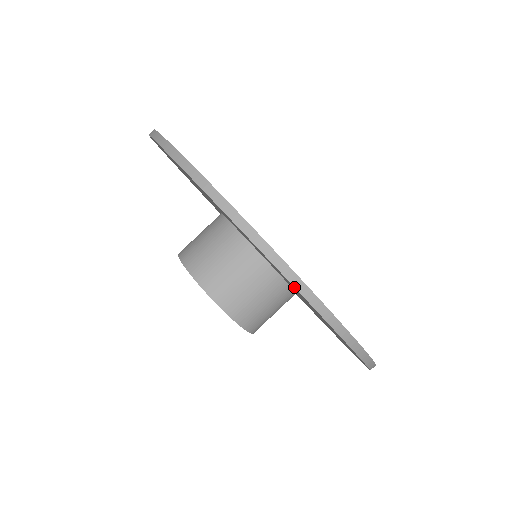
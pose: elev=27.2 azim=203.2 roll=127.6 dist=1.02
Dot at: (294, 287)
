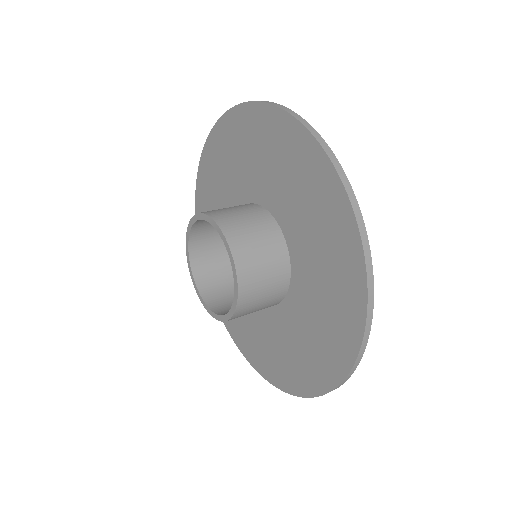
Dot at: (332, 165)
